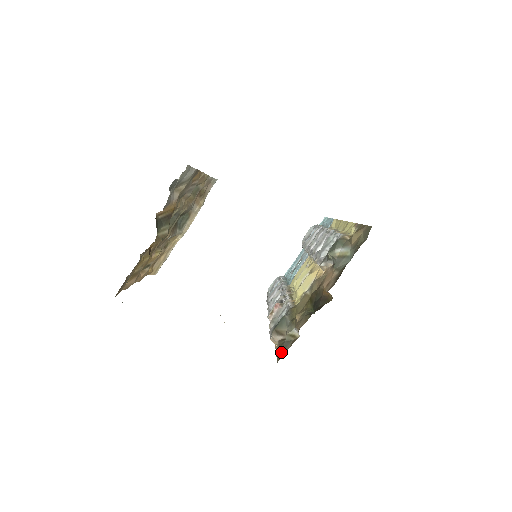
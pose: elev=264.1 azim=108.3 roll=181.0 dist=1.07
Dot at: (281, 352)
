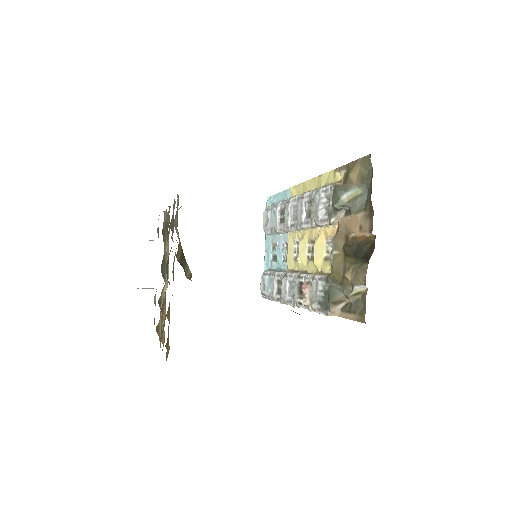
Dot at: (358, 314)
